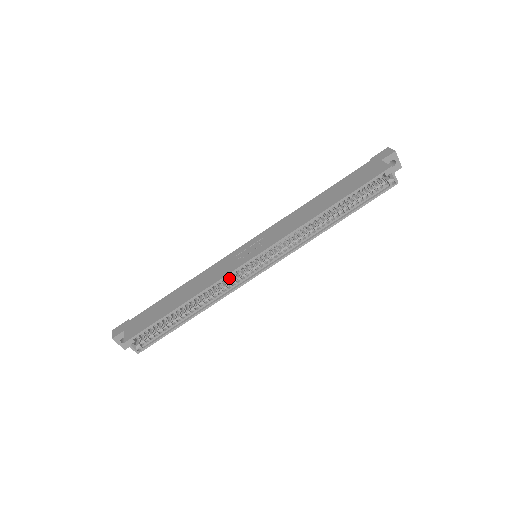
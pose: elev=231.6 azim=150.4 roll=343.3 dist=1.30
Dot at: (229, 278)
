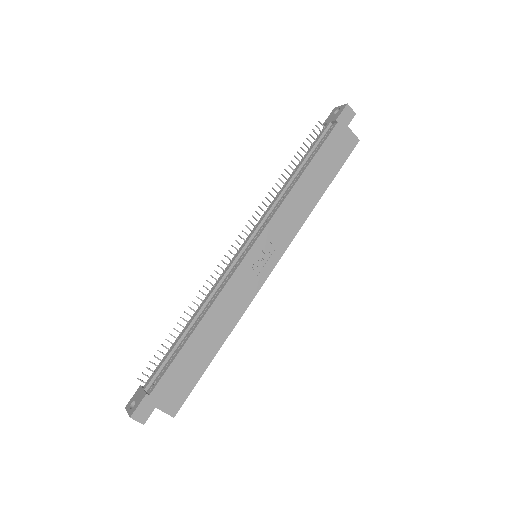
Dot at: occluded
